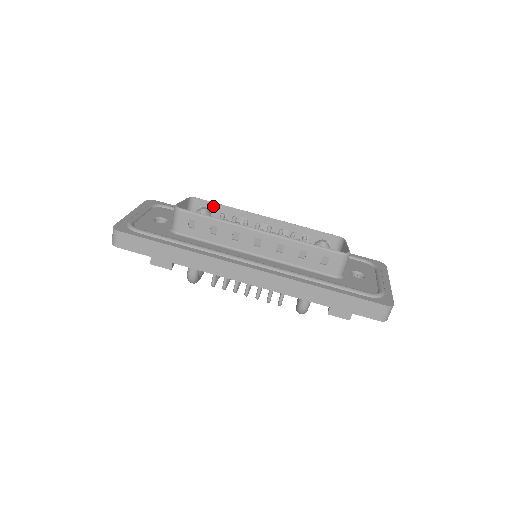
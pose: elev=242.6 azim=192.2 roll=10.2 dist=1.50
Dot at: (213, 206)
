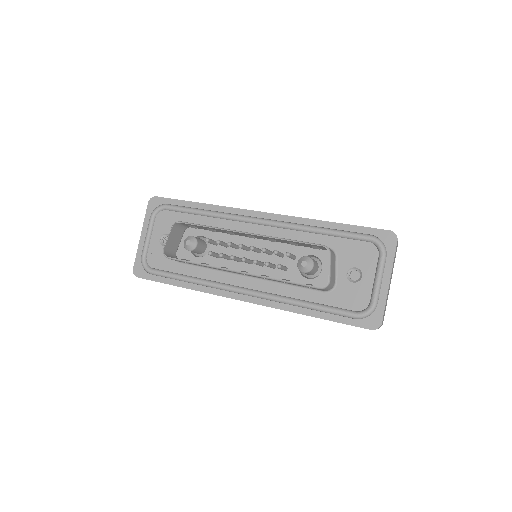
Dot at: (197, 226)
